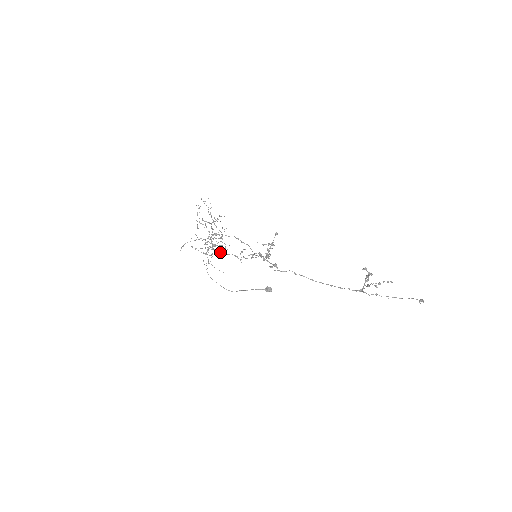
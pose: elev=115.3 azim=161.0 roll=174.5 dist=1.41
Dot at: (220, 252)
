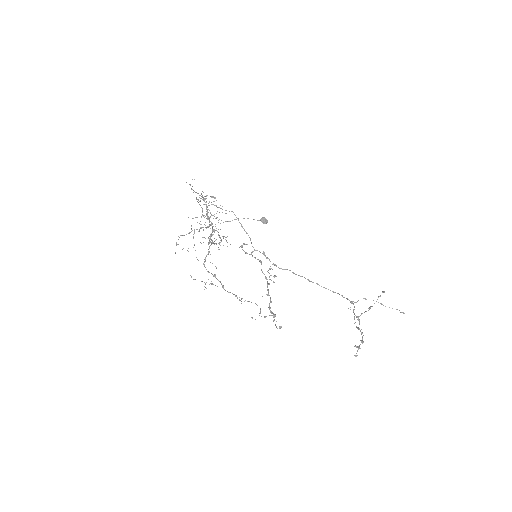
Dot at: (219, 281)
